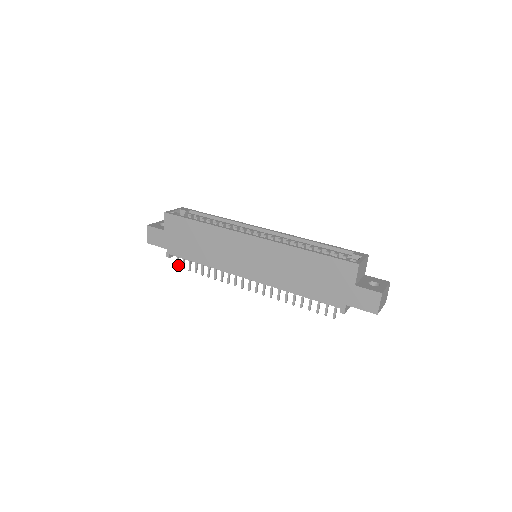
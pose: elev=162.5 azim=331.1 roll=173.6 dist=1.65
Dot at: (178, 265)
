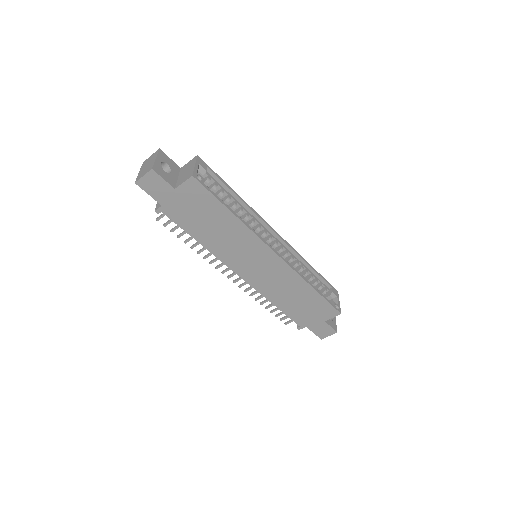
Dot at: (159, 219)
